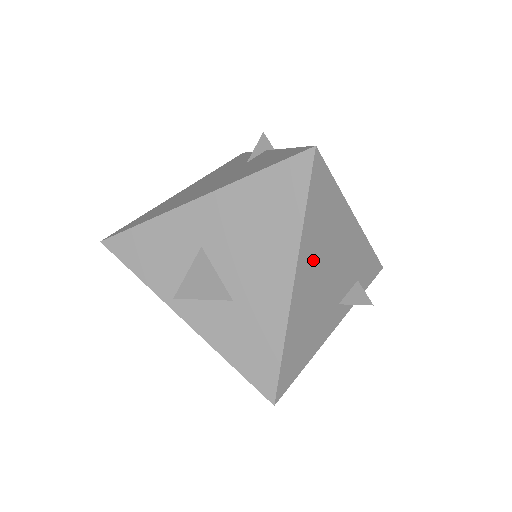
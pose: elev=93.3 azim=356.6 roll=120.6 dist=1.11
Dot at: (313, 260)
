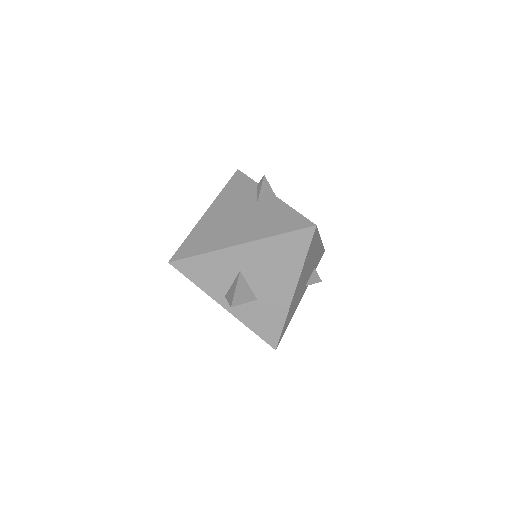
Dot at: occluded
